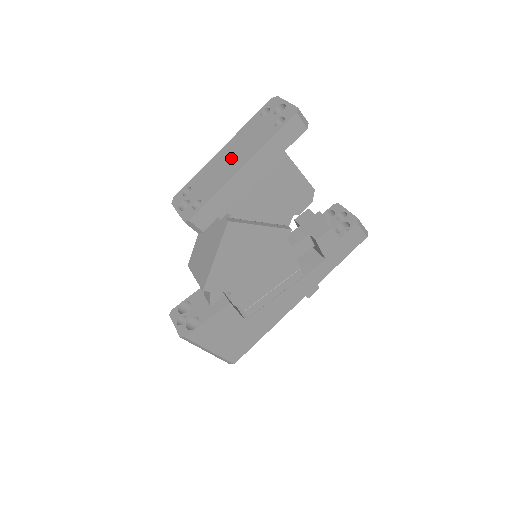
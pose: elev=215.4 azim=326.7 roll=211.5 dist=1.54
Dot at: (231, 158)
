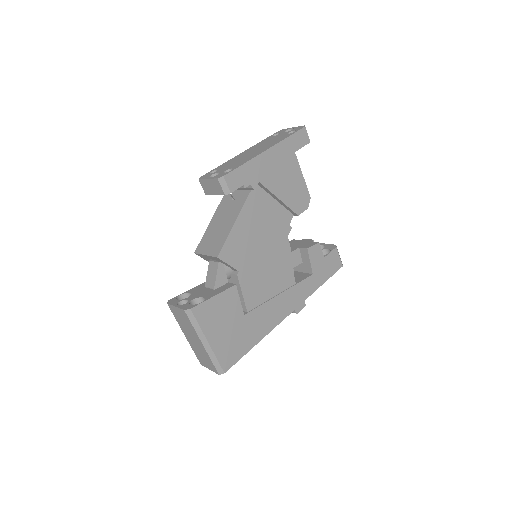
Dot at: (254, 151)
